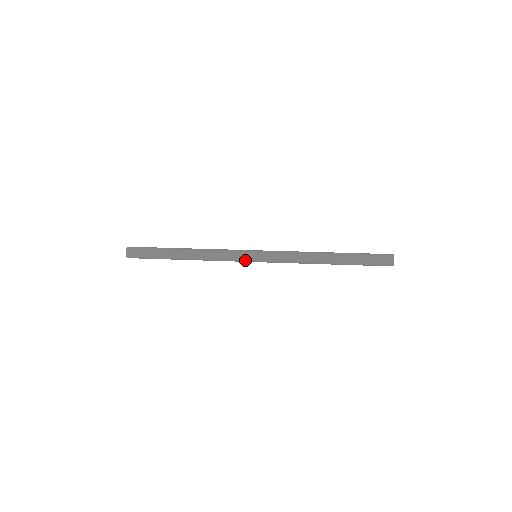
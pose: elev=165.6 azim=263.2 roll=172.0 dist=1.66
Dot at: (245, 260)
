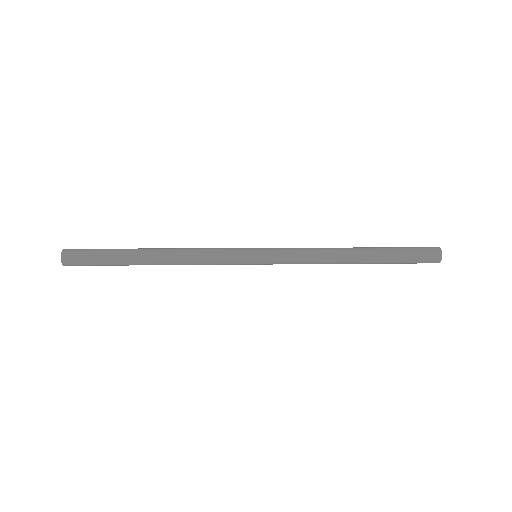
Dot at: (241, 263)
